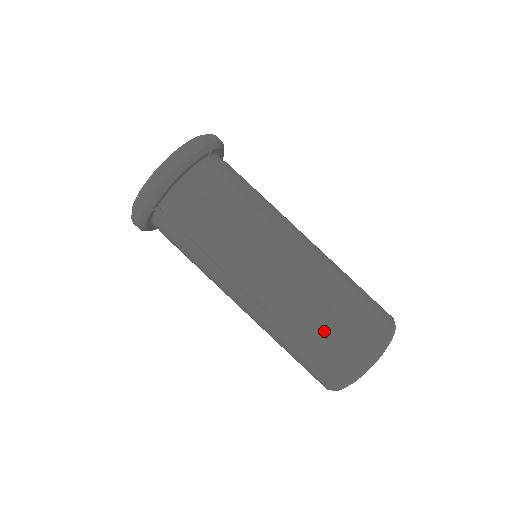
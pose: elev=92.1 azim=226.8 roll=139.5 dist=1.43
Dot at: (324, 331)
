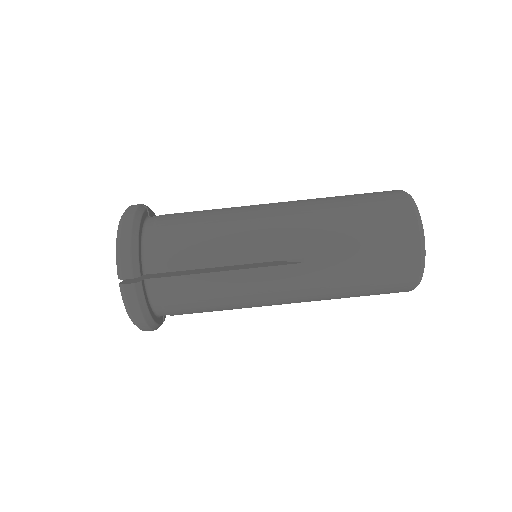
Dot at: (360, 295)
